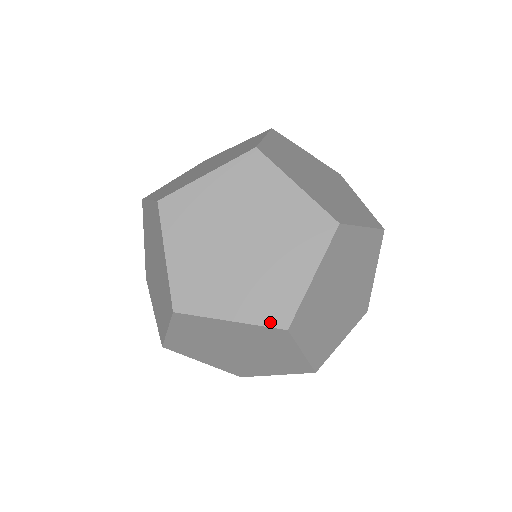
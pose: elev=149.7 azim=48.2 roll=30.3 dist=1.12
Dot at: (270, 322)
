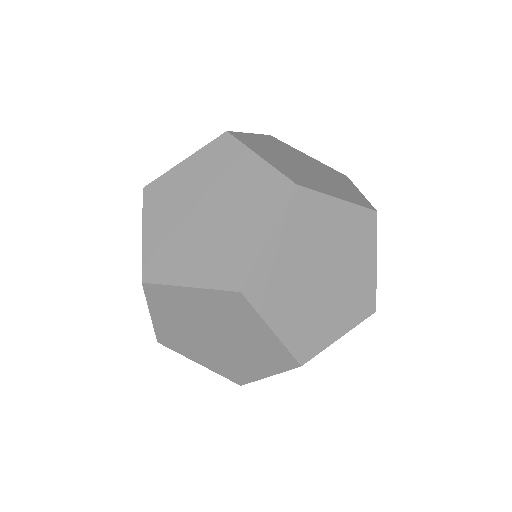
Dot at: (364, 205)
